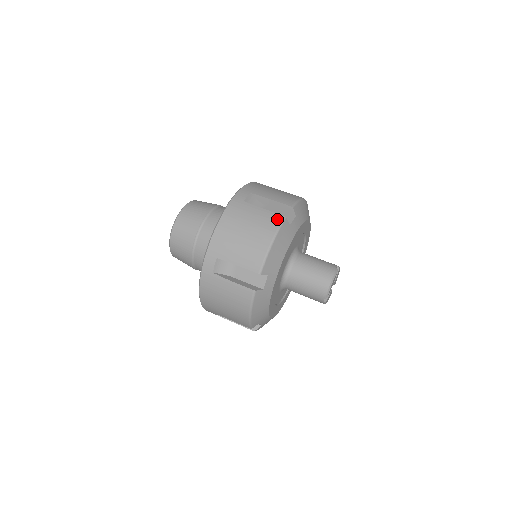
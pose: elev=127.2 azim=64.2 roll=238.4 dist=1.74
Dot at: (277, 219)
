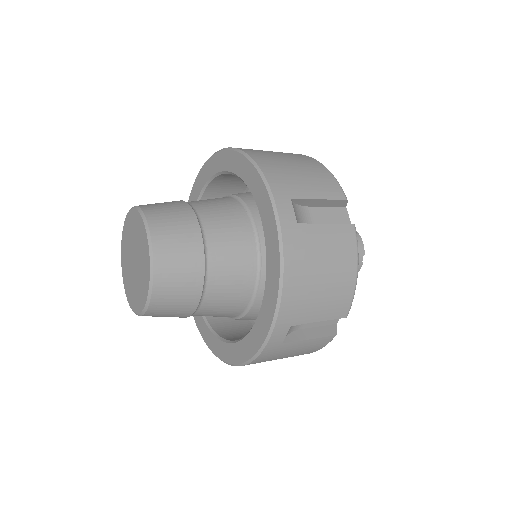
Dot at: (301, 154)
